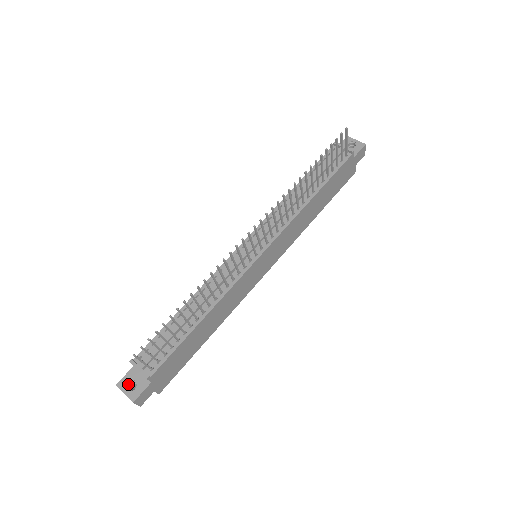
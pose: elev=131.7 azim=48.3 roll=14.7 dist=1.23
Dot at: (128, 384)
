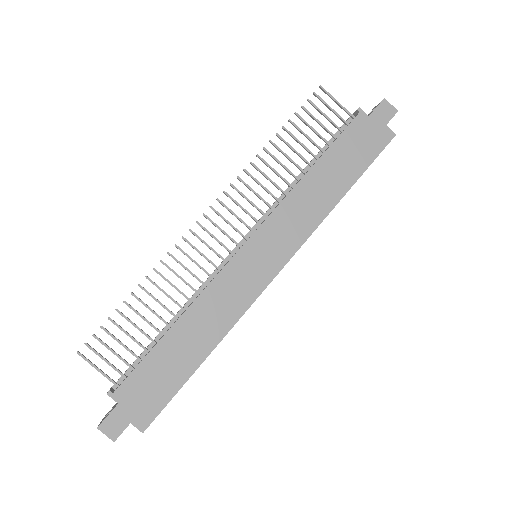
Dot at: occluded
